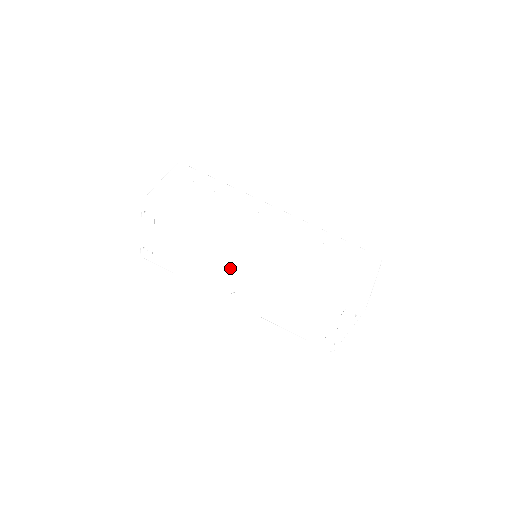
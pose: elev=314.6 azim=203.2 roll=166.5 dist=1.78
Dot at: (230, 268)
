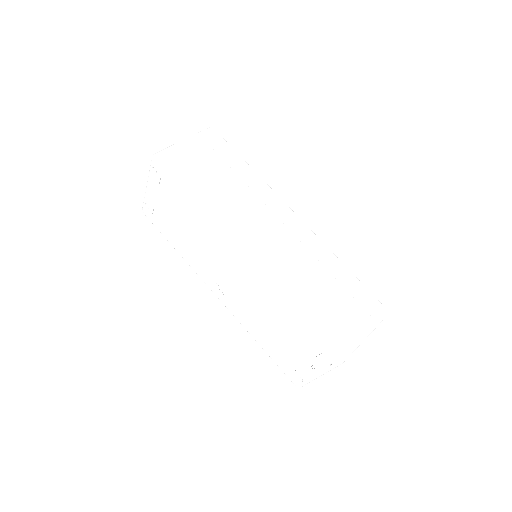
Dot at: (220, 260)
